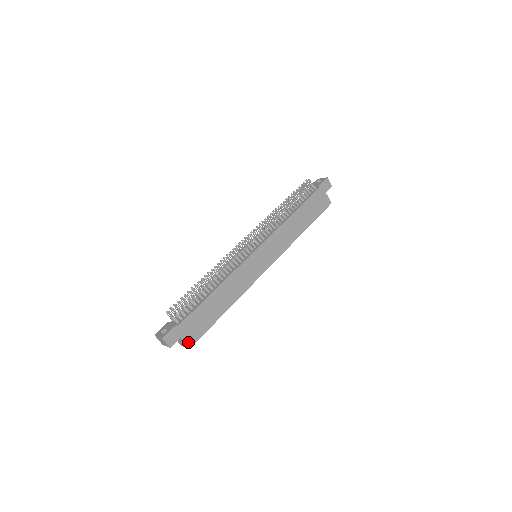
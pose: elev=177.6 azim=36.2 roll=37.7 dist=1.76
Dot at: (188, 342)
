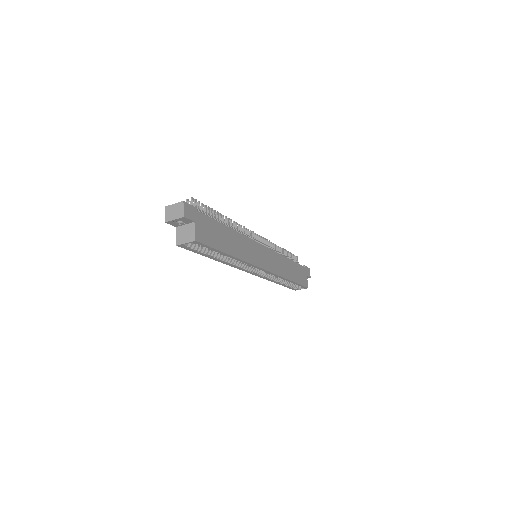
Dot at: (197, 234)
